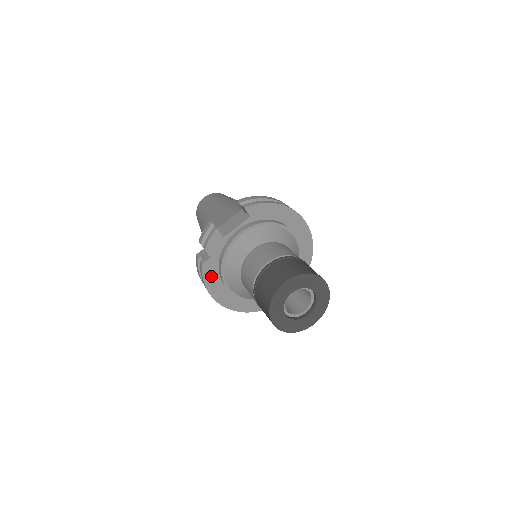
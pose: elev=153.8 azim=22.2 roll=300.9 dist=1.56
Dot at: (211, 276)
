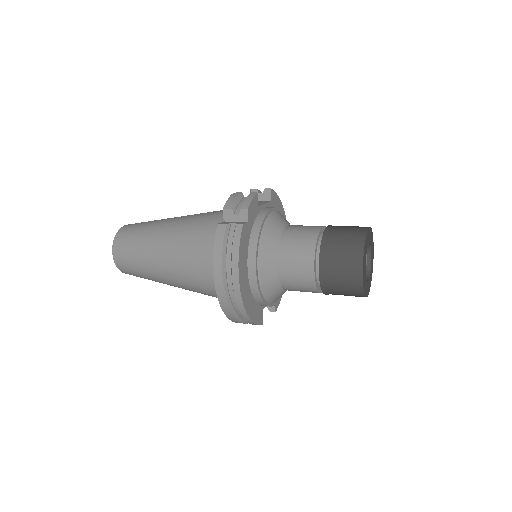
Dot at: (244, 246)
